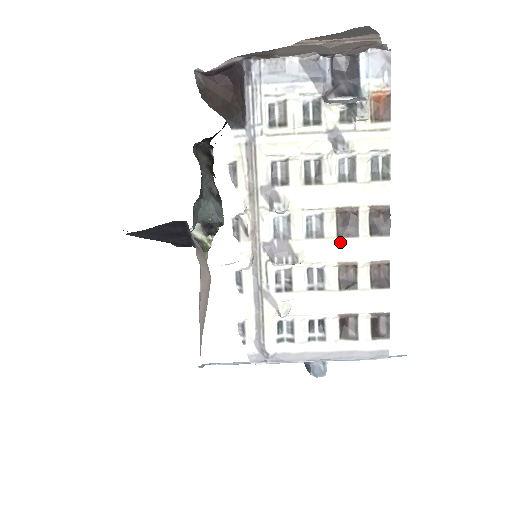
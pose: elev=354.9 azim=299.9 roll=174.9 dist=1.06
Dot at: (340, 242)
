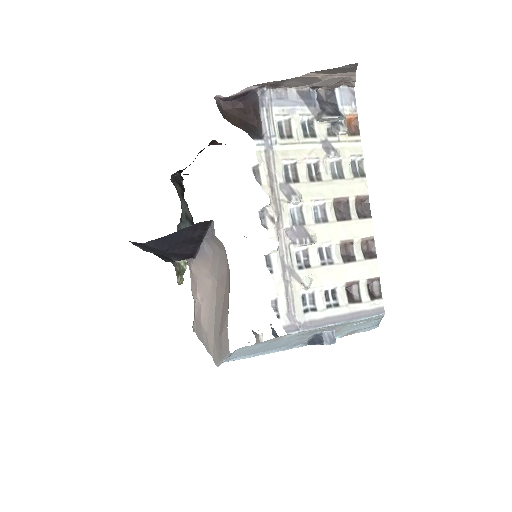
Dot at: (340, 225)
